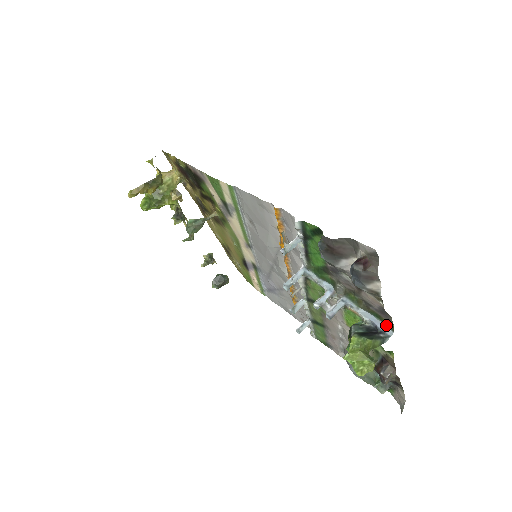
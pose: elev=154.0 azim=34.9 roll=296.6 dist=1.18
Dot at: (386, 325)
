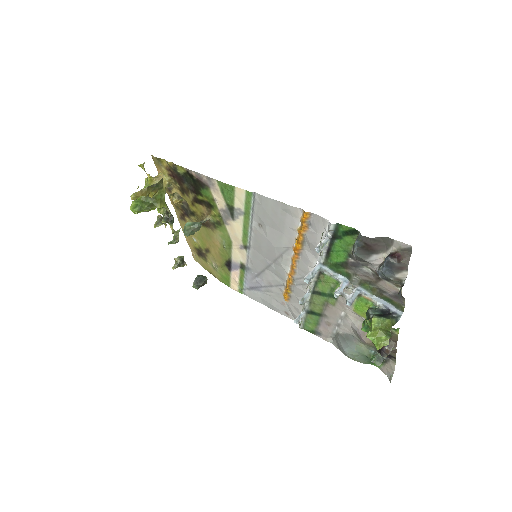
Dot at: (397, 307)
